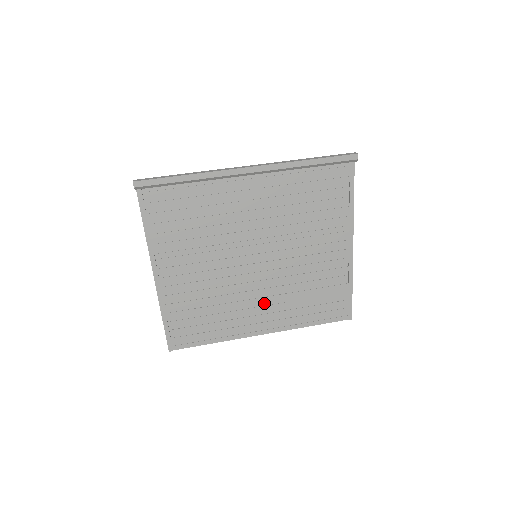
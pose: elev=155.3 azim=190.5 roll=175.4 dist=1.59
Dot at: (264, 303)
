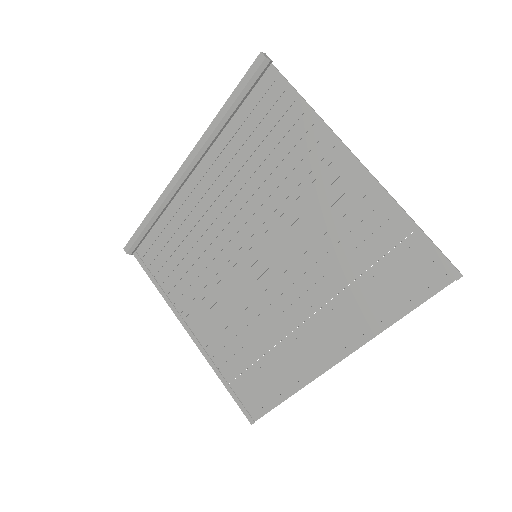
Dot at: (307, 314)
